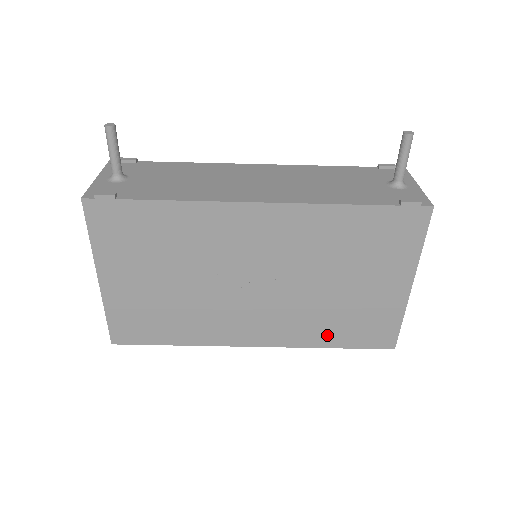
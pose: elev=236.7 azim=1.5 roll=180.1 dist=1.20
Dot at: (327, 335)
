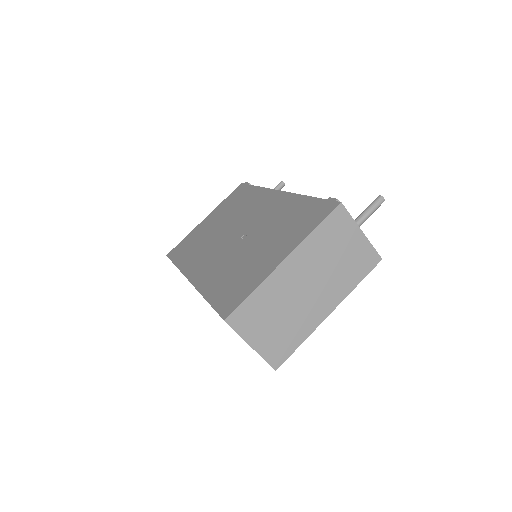
Dot at: (216, 286)
